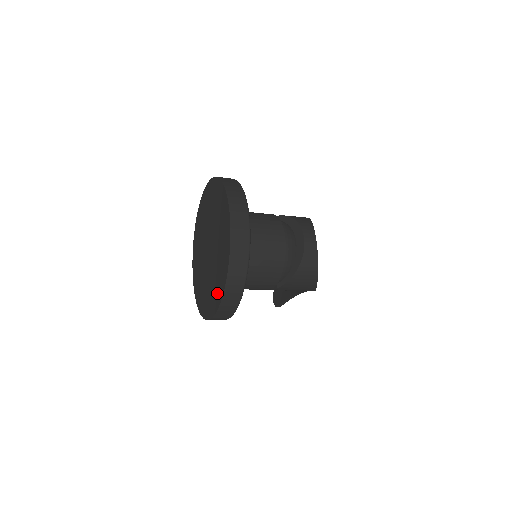
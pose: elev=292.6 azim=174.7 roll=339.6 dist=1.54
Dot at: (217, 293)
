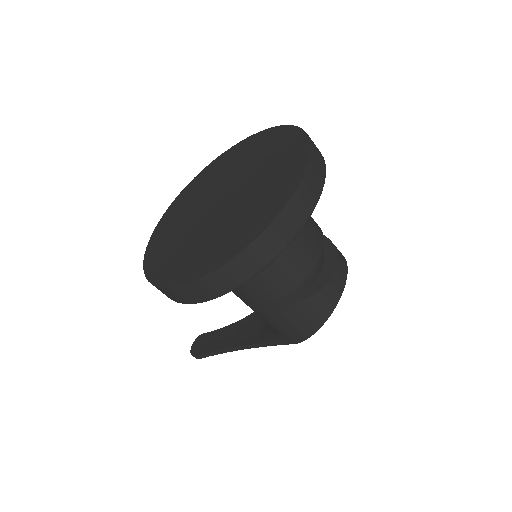
Dot at: (224, 249)
